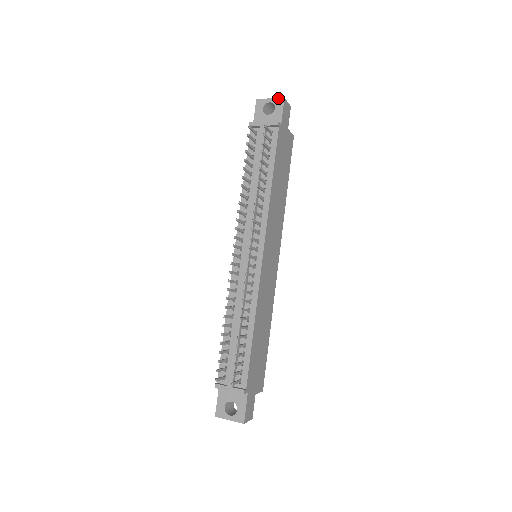
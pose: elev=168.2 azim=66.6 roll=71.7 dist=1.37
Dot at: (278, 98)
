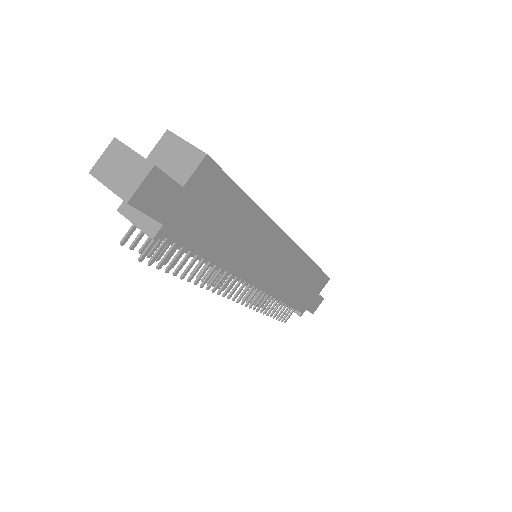
Dot at: occluded
